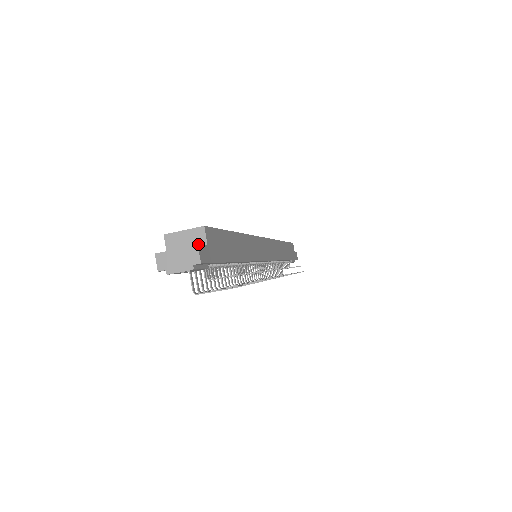
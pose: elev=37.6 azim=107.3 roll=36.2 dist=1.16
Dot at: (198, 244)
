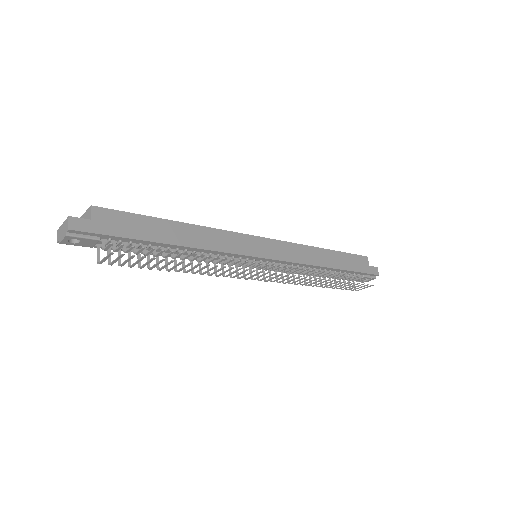
Dot at: (88, 220)
